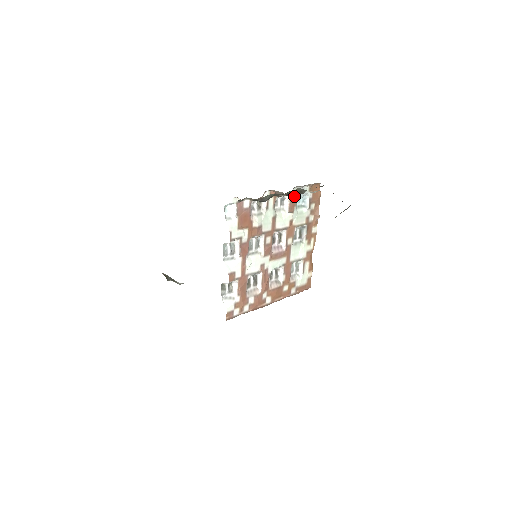
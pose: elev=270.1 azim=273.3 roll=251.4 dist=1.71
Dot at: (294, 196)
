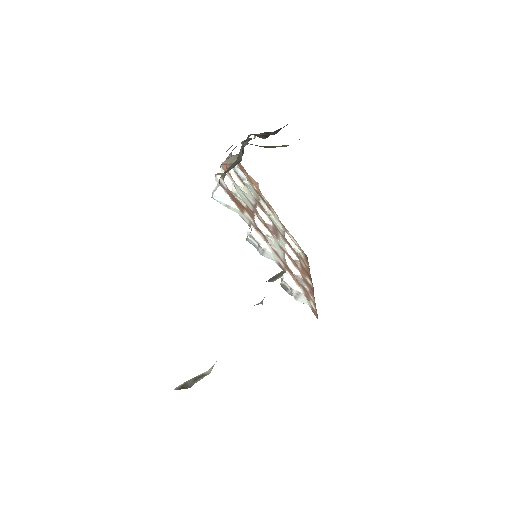
Dot at: (233, 169)
